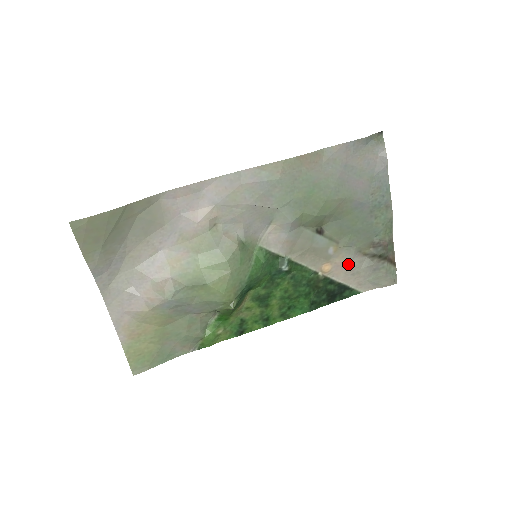
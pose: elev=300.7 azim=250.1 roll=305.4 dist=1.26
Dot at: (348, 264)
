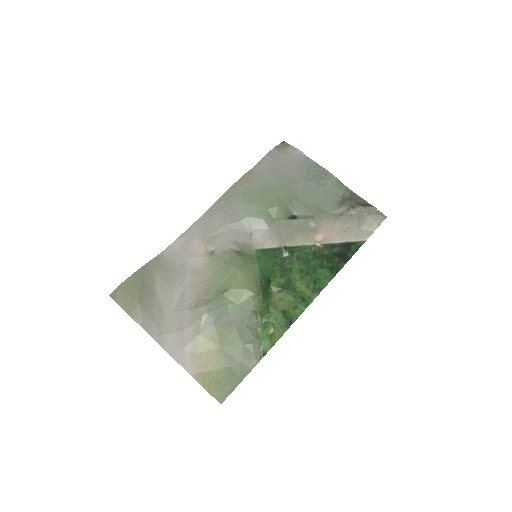
Dot at: (334, 226)
